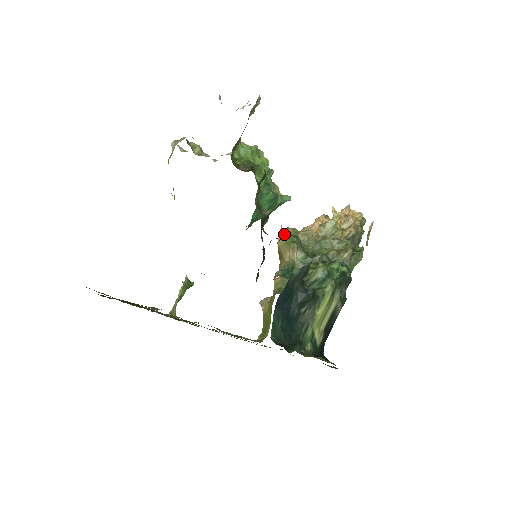
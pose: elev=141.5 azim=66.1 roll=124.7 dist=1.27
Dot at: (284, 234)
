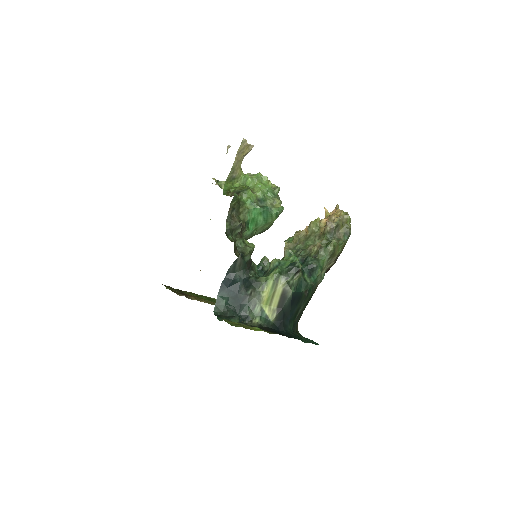
Dot at: (291, 237)
